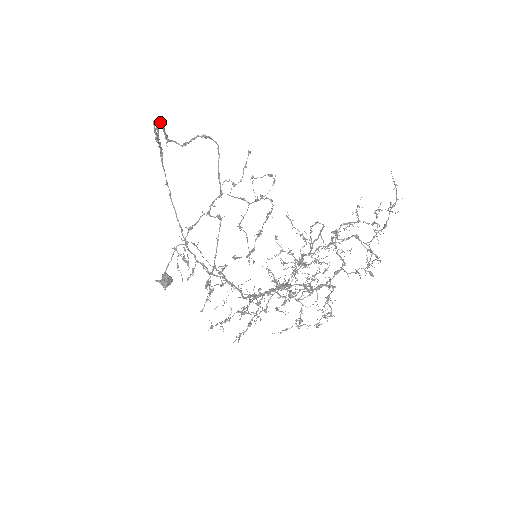
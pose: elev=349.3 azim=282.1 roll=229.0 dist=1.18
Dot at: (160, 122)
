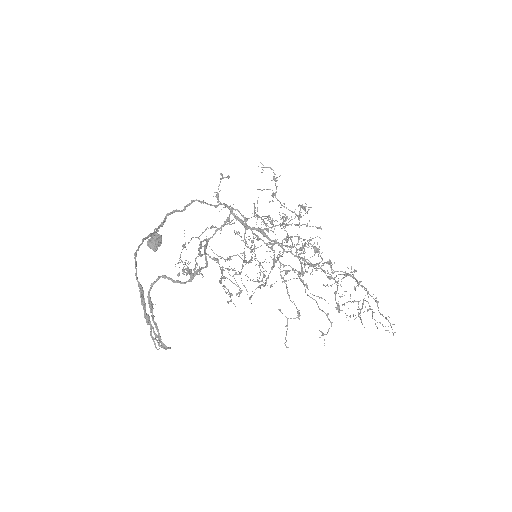
Dot at: (166, 349)
